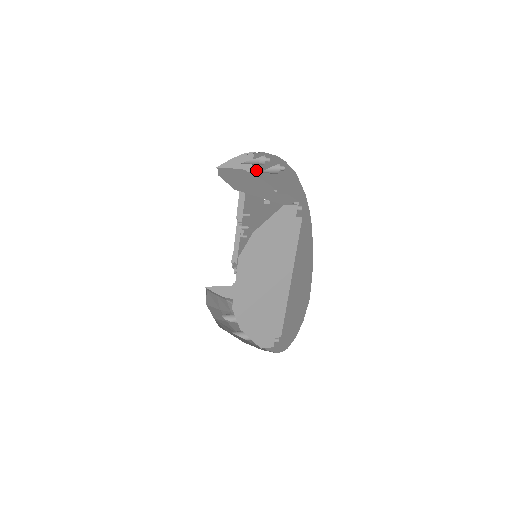
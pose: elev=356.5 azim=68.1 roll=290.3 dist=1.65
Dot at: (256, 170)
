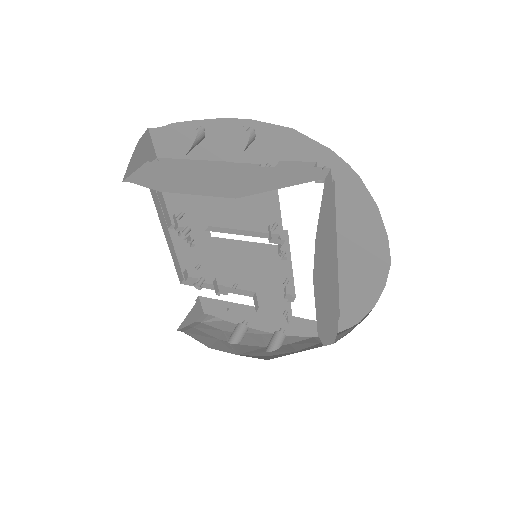
Dot at: (170, 152)
